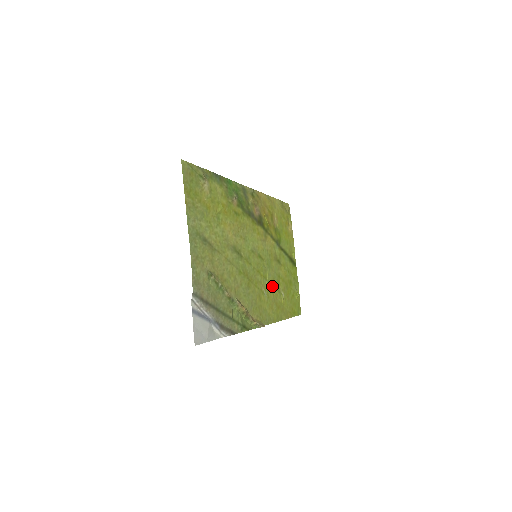
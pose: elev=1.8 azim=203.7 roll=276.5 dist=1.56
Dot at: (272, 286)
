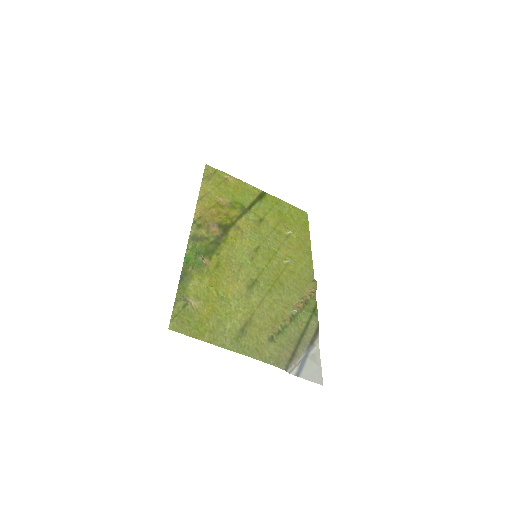
Dot at: (282, 245)
